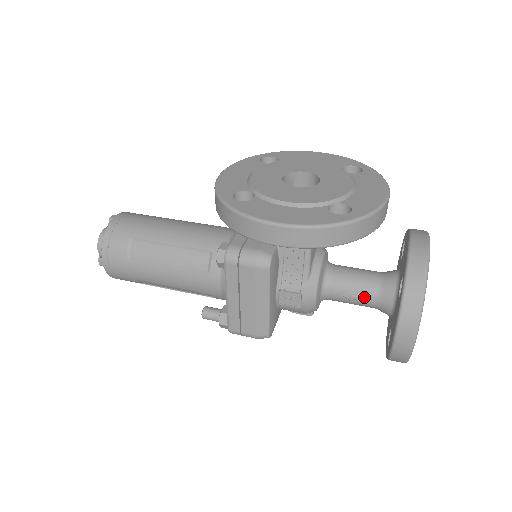
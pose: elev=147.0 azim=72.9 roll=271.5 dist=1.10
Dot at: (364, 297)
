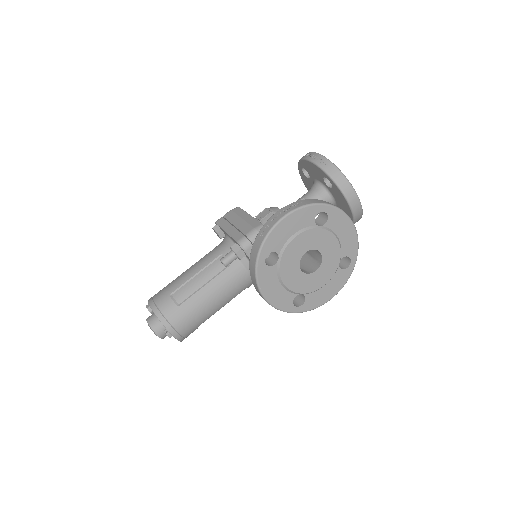
Dot at: occluded
